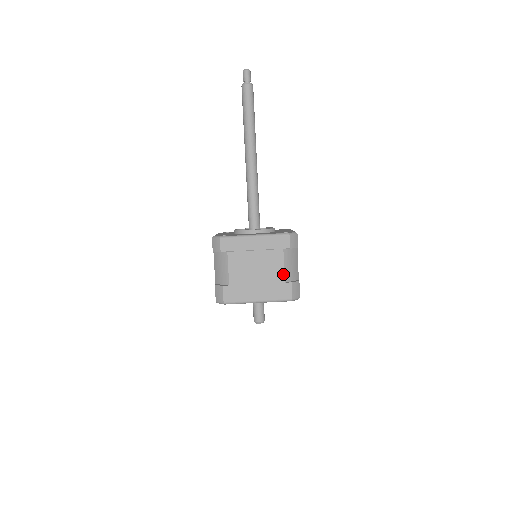
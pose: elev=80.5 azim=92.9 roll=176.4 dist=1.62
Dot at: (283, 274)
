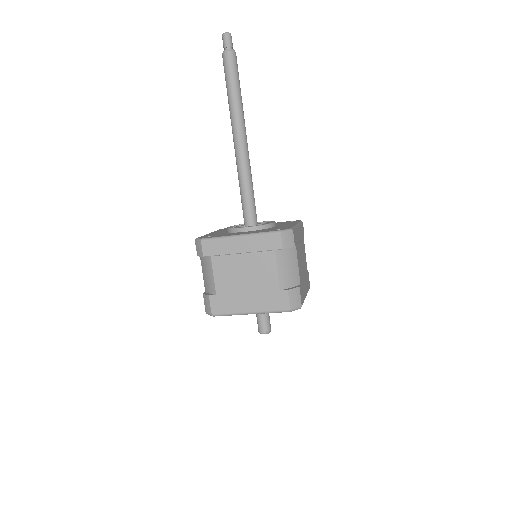
Dot at: (277, 280)
